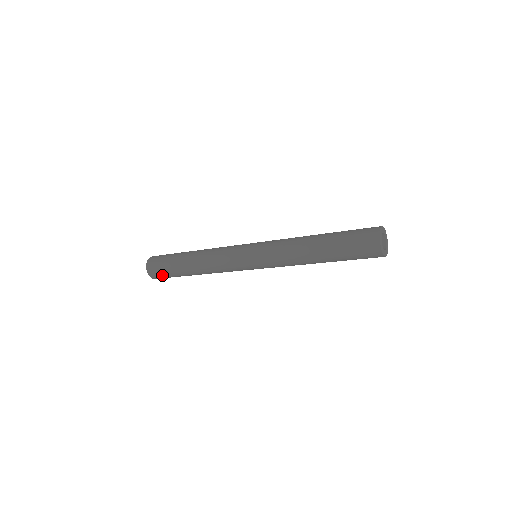
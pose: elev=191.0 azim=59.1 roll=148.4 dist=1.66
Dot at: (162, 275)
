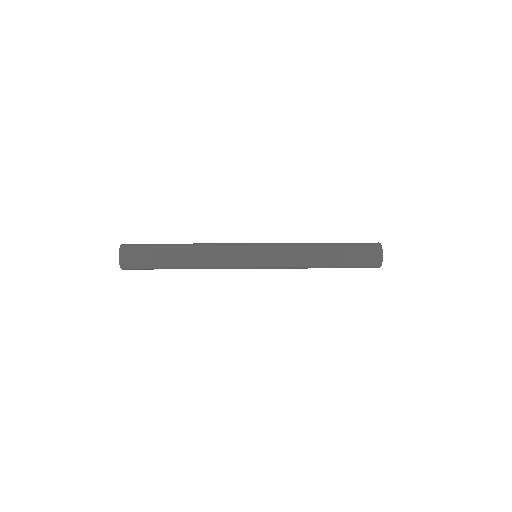
Dot at: (138, 262)
